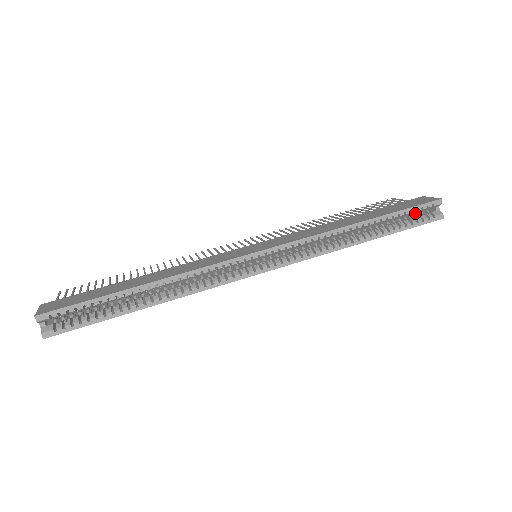
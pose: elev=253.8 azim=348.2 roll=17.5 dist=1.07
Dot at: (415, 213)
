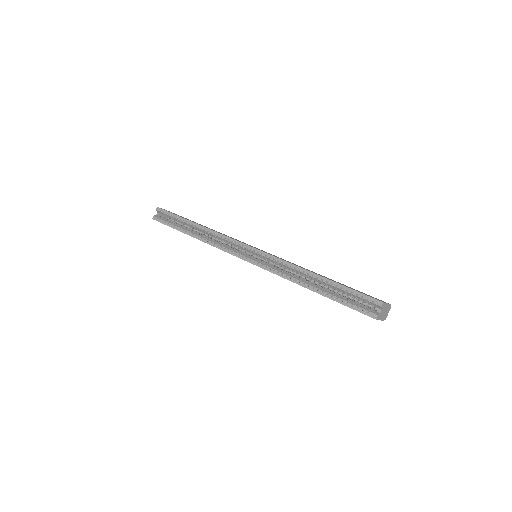
Dot at: occluded
